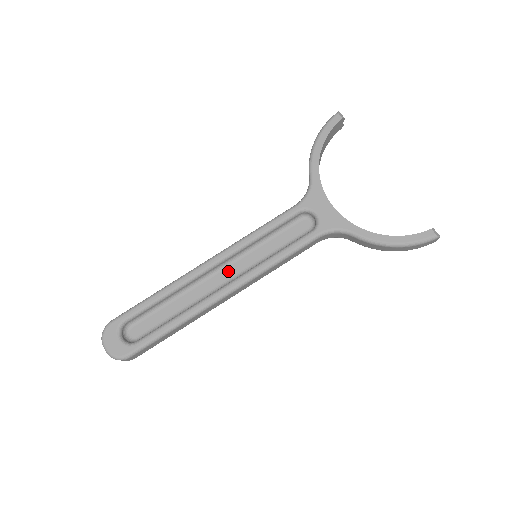
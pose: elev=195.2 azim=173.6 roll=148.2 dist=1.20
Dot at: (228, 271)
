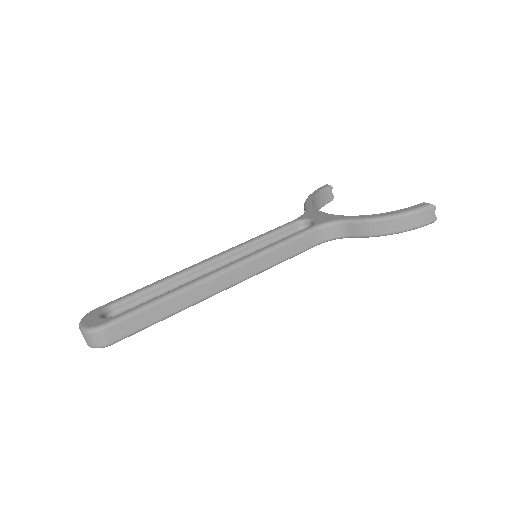
Dot at: occluded
